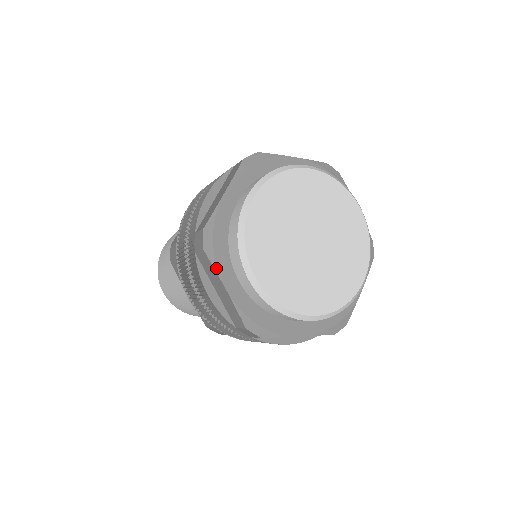
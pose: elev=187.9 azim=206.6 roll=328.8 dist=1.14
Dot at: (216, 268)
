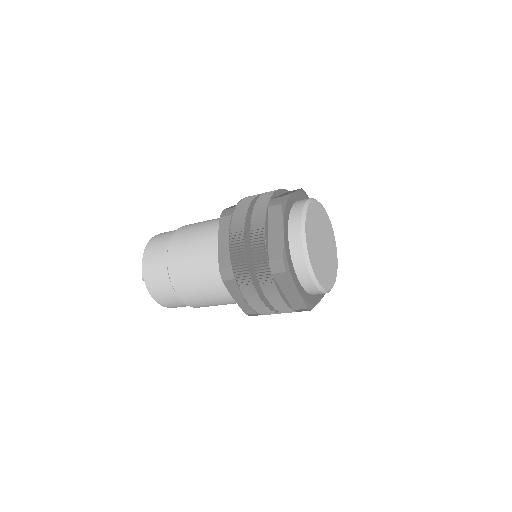
Dot at: (283, 217)
